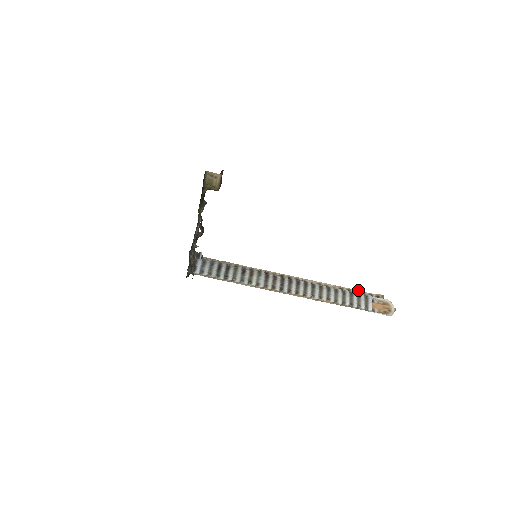
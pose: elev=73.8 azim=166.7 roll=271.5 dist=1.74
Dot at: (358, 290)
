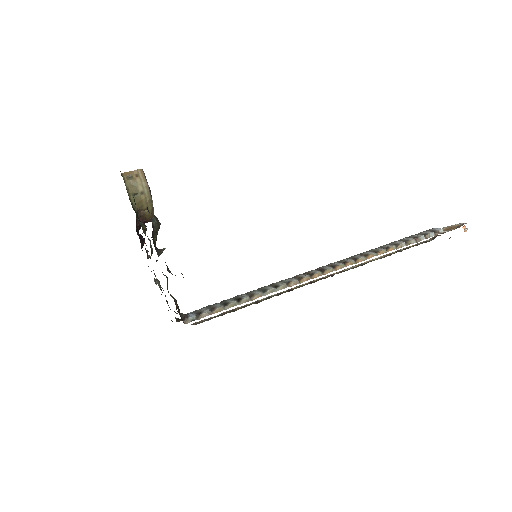
Dot at: (407, 247)
